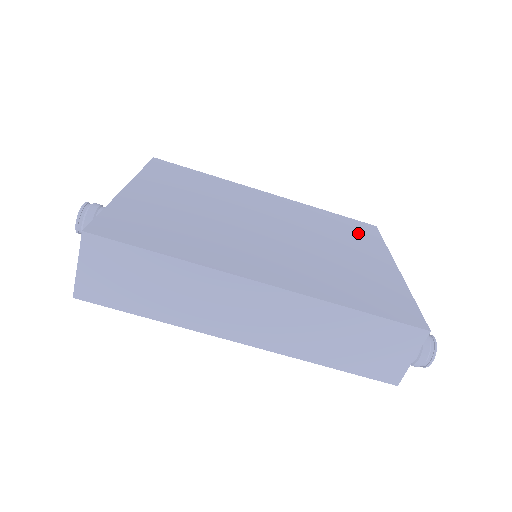
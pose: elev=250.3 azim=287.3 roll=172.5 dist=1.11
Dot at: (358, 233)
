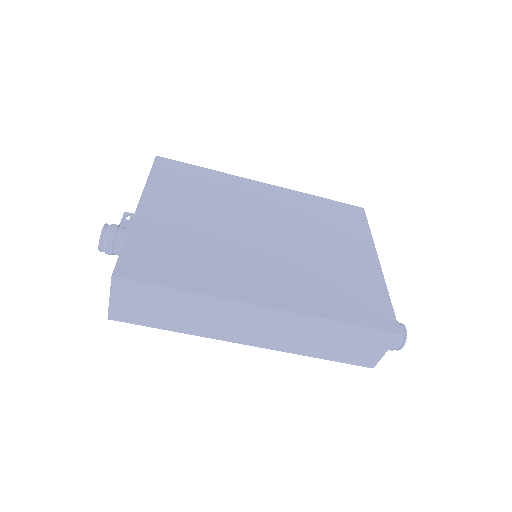
Dot at: (346, 222)
